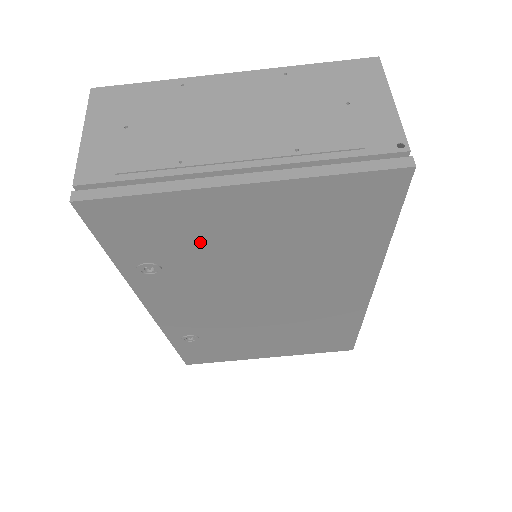
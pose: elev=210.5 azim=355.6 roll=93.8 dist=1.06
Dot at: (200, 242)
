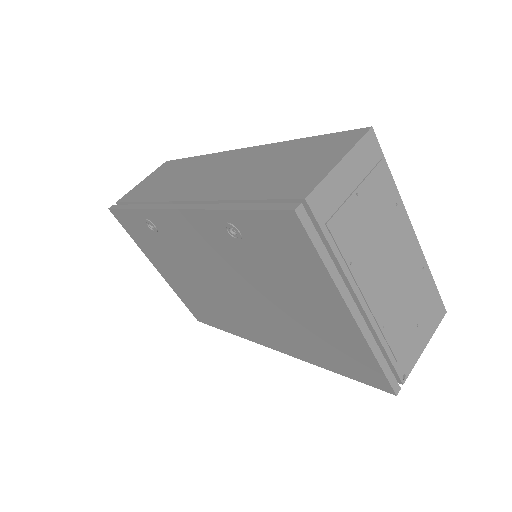
Dot at: (282, 274)
